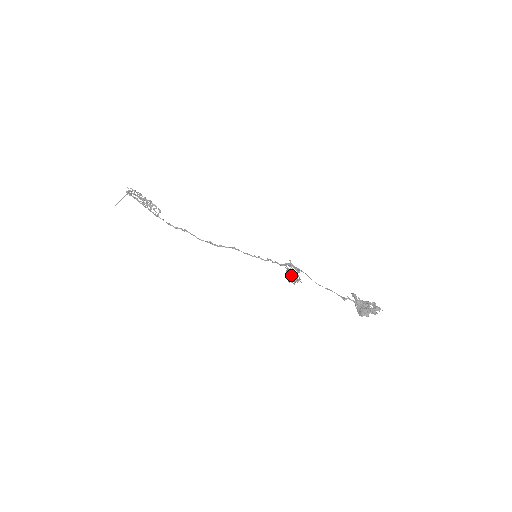
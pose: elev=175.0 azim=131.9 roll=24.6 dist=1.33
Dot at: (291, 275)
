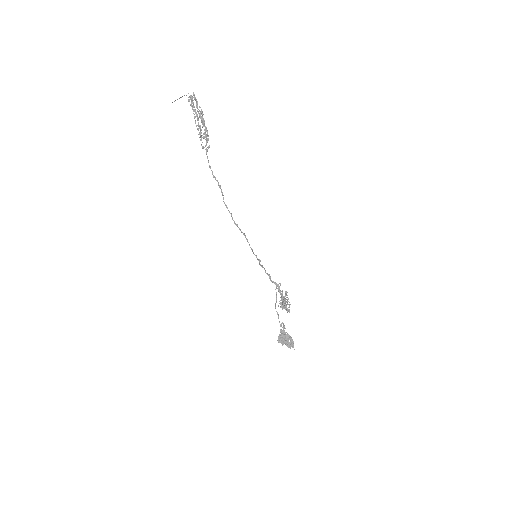
Dot at: (285, 303)
